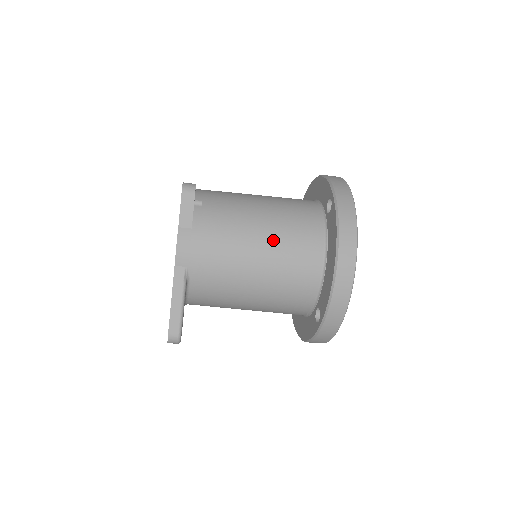
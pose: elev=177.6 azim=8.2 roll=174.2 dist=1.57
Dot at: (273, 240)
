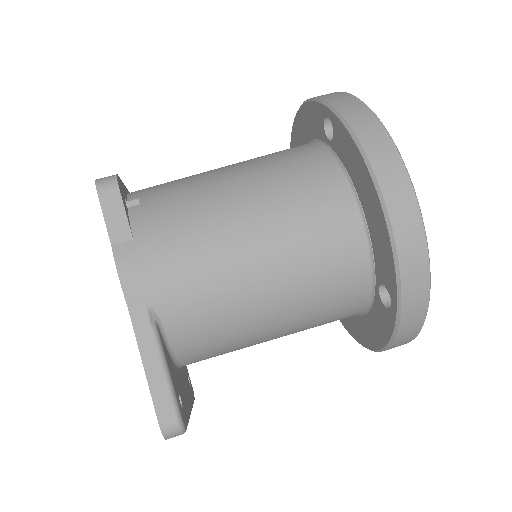
Dot at: (266, 208)
